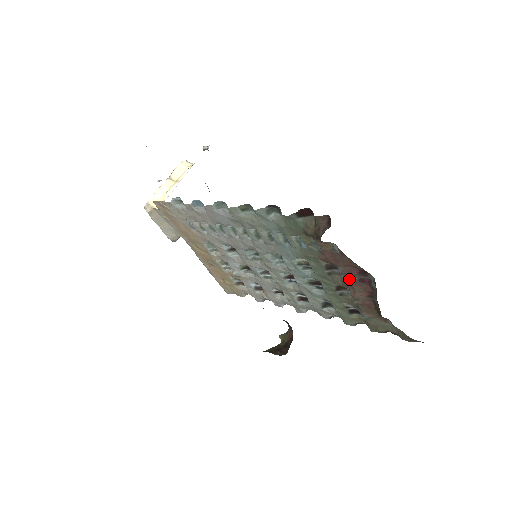
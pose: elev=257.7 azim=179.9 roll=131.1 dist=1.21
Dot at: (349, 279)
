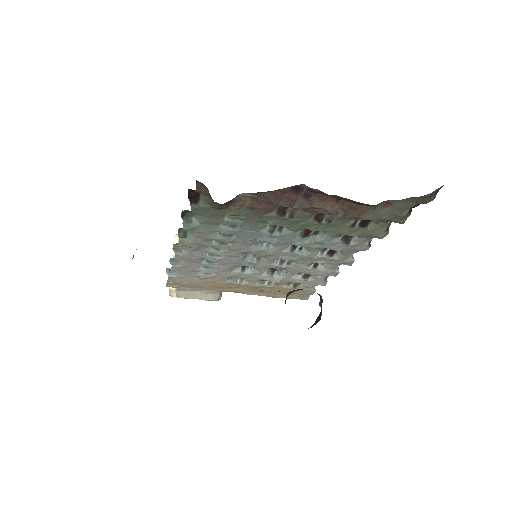
Dot at: (298, 206)
